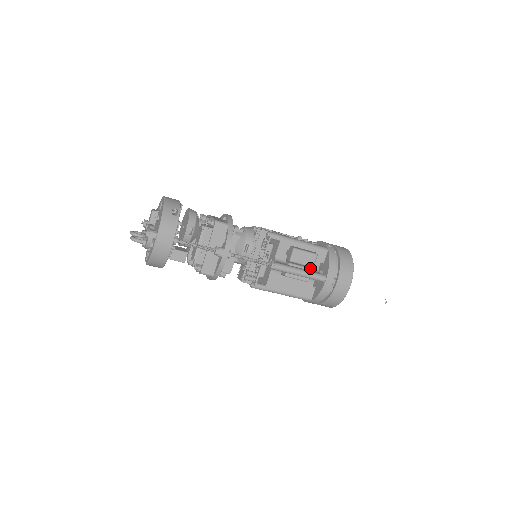
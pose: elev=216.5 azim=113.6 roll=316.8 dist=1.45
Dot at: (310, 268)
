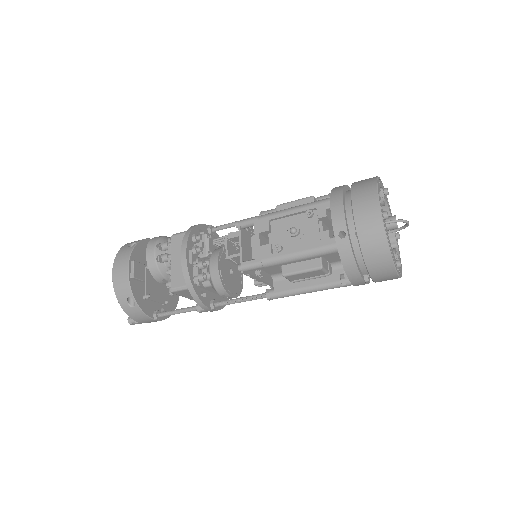
Dot at: (324, 274)
